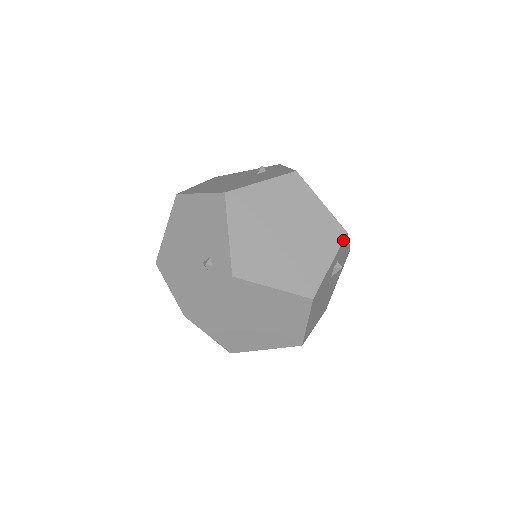
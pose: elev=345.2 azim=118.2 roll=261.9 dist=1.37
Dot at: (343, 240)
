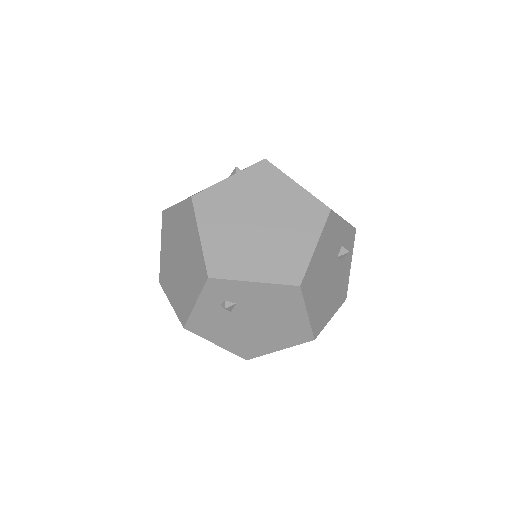
Dot at: (353, 227)
